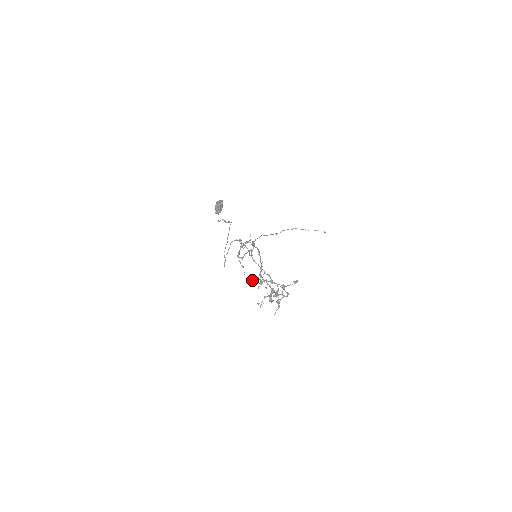
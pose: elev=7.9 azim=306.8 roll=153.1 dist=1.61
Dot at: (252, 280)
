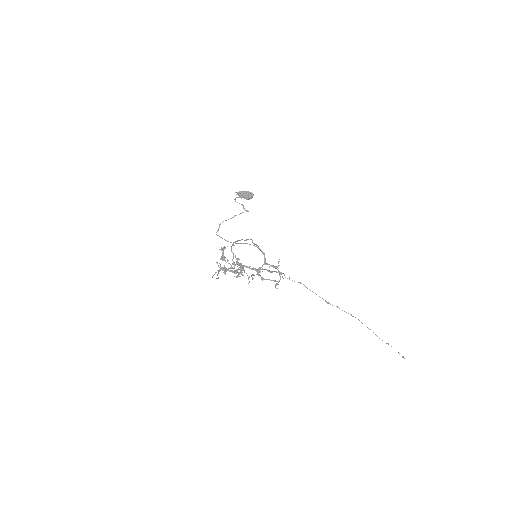
Dot at: (232, 263)
